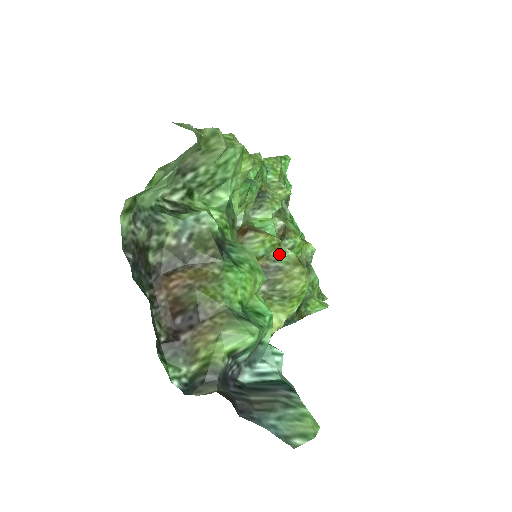
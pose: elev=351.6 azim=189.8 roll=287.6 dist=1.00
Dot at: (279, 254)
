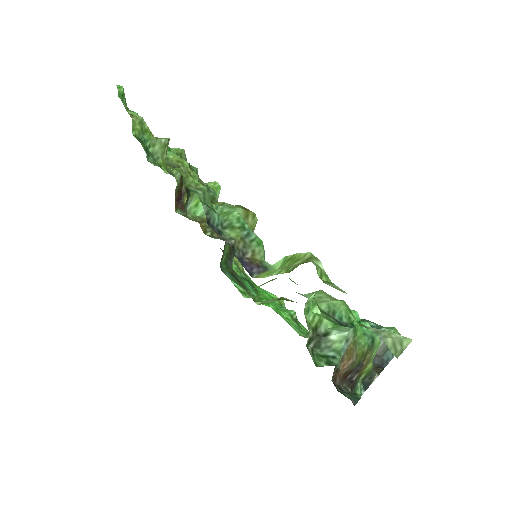
Dot at: occluded
